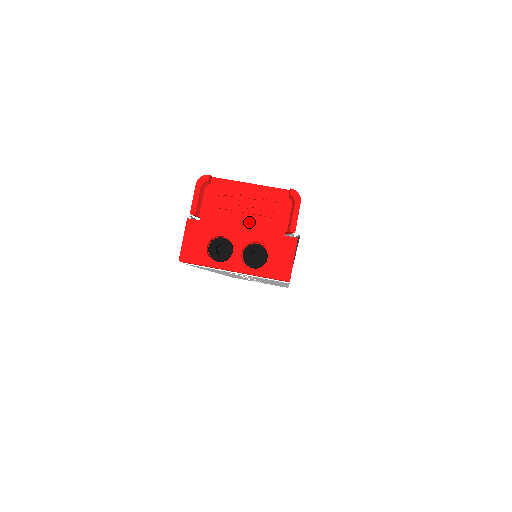
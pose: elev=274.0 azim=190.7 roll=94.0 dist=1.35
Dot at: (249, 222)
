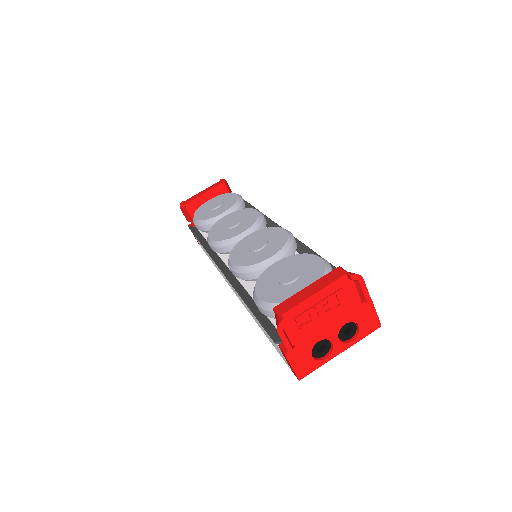
Dot at: (331, 318)
